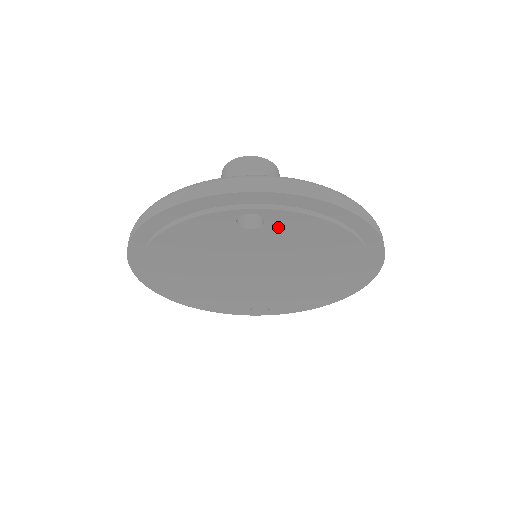
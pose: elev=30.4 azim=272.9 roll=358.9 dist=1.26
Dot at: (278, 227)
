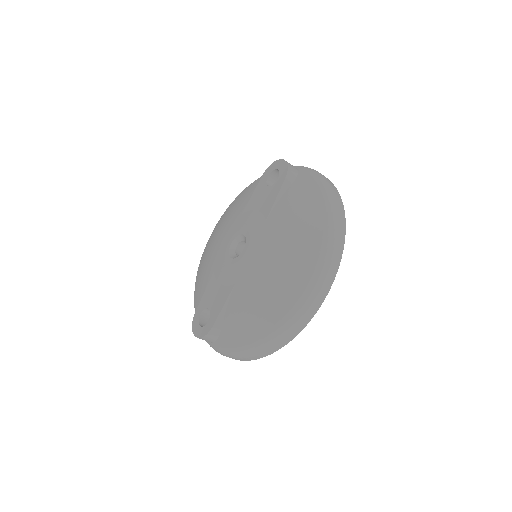
Dot at: occluded
